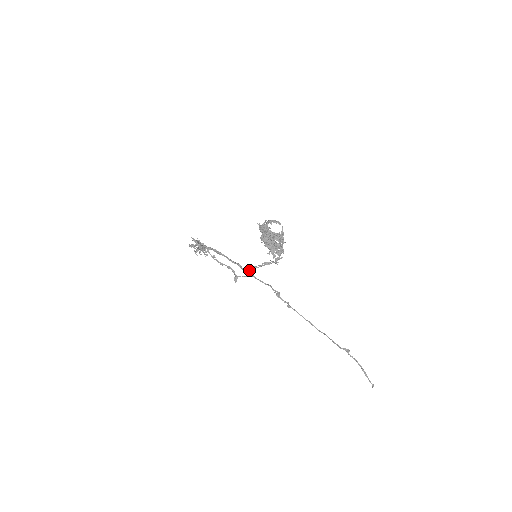
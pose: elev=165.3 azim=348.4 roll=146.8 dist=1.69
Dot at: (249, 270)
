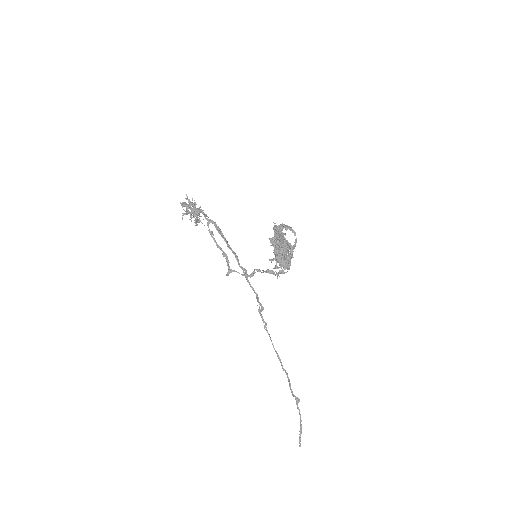
Dot at: occluded
